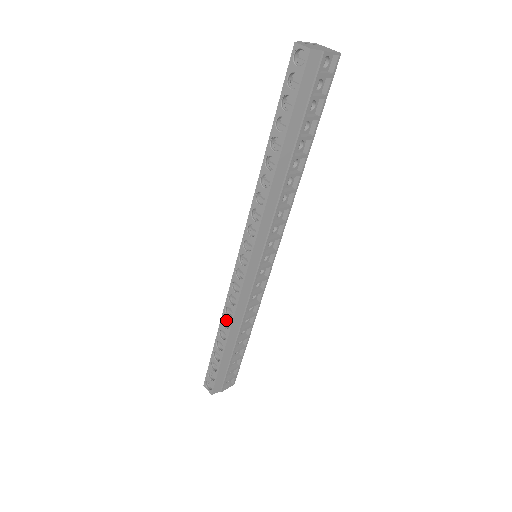
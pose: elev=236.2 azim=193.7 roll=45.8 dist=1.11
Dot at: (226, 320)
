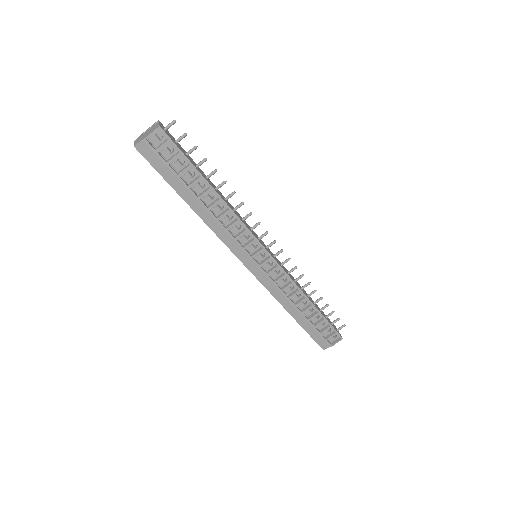
Dot at: occluded
